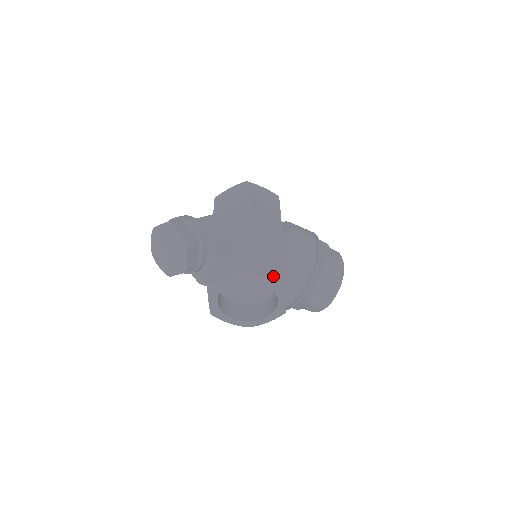
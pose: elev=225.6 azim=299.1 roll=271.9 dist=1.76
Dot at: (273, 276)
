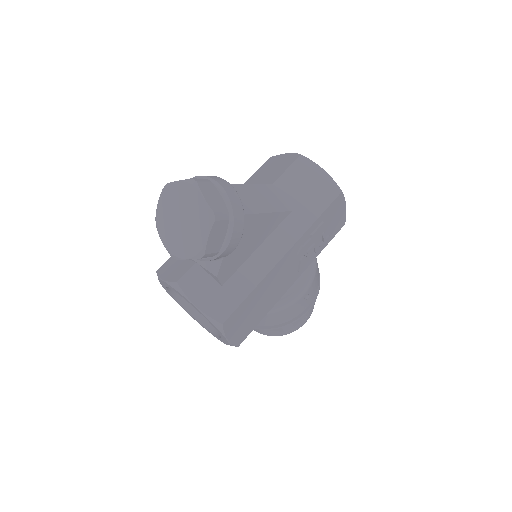
Dot at: (234, 338)
